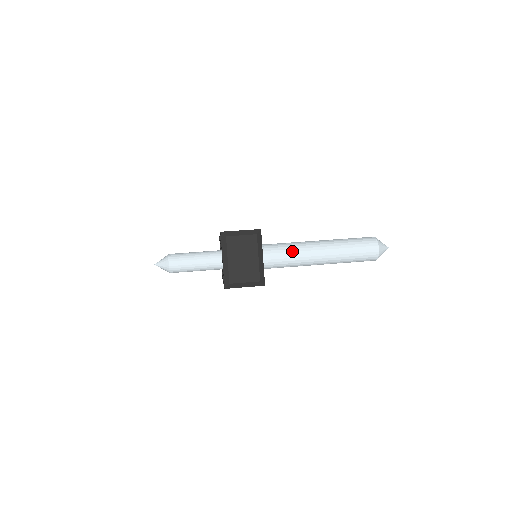
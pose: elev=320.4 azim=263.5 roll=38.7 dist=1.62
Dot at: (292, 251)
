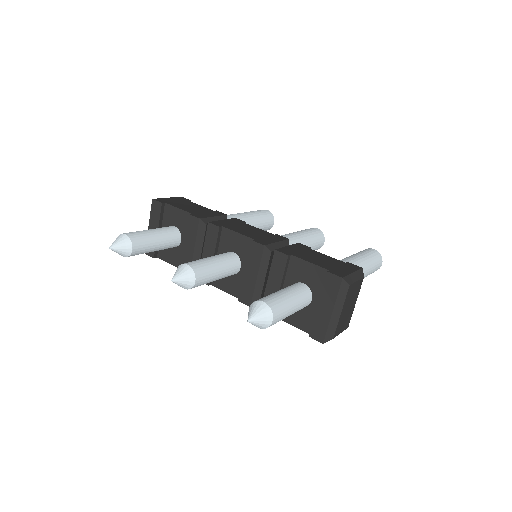
Dot at: occluded
